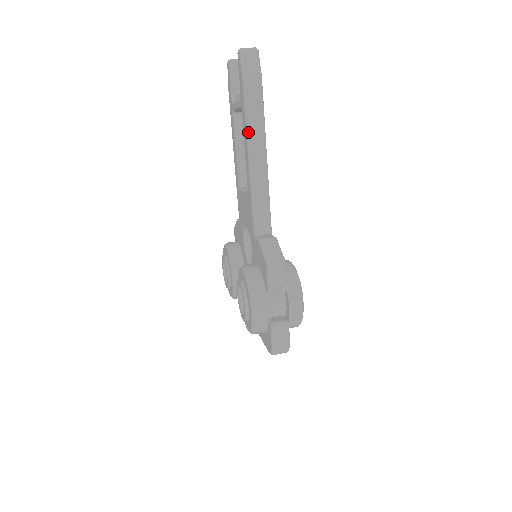
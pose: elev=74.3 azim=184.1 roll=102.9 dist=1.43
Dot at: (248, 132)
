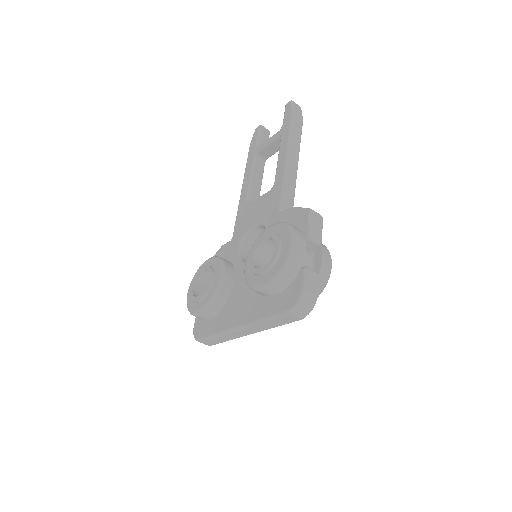
Dot at: (290, 141)
